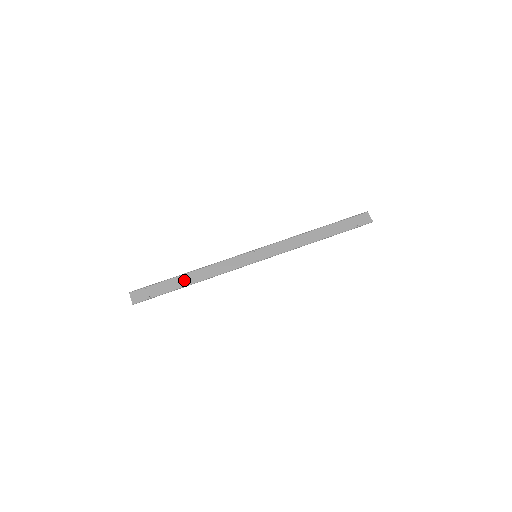
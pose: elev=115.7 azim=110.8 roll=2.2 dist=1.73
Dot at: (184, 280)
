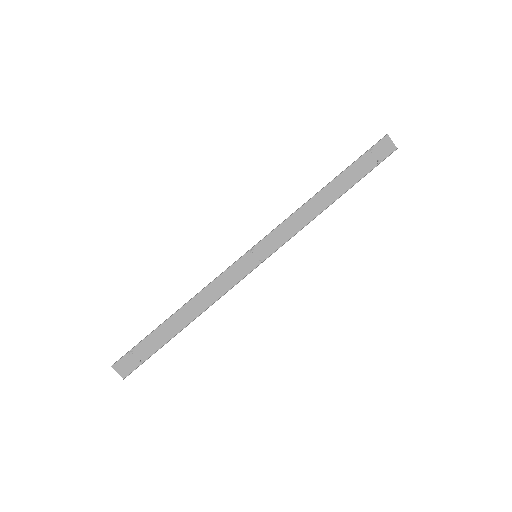
Dot at: (175, 324)
